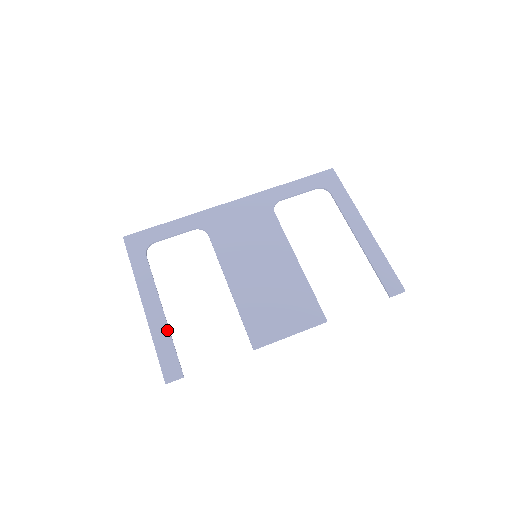
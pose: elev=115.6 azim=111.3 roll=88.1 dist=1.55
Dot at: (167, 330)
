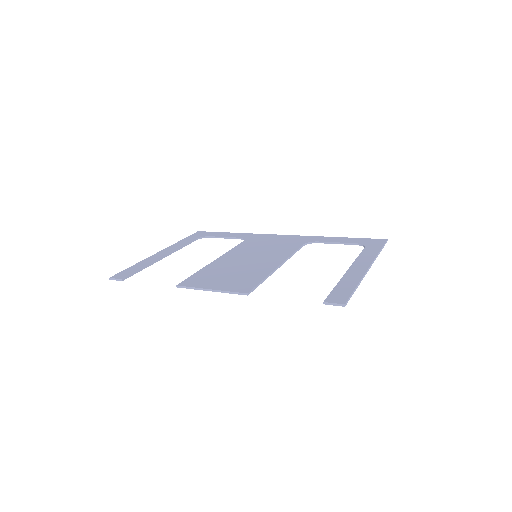
Dot at: (151, 262)
